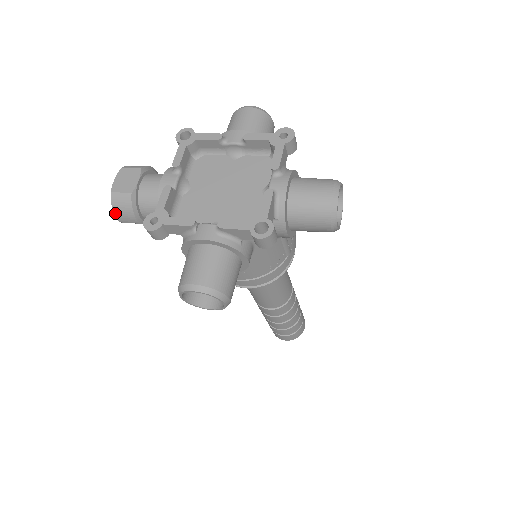
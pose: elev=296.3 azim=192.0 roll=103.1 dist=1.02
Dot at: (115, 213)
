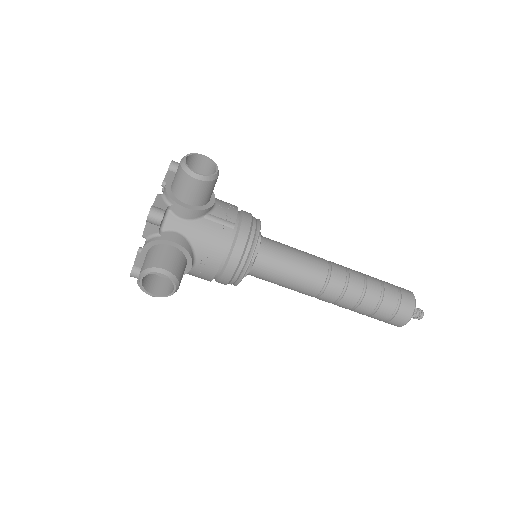
Dot at: (145, 292)
